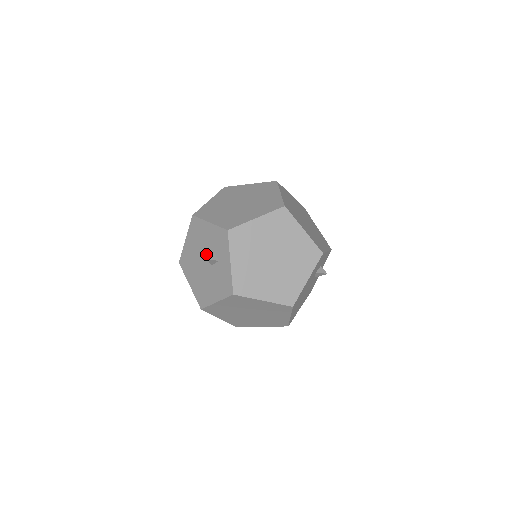
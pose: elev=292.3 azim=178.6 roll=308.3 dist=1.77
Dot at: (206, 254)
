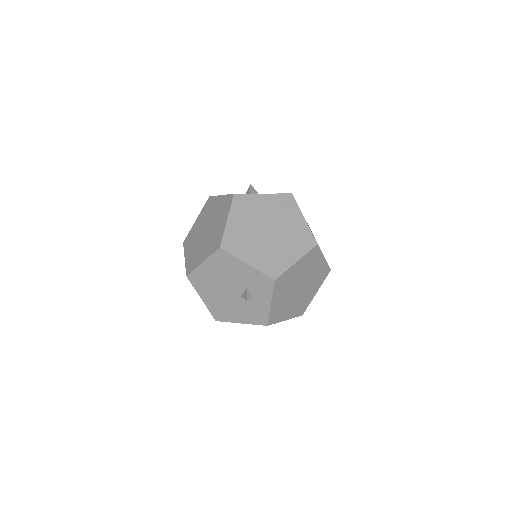
Dot at: (235, 286)
